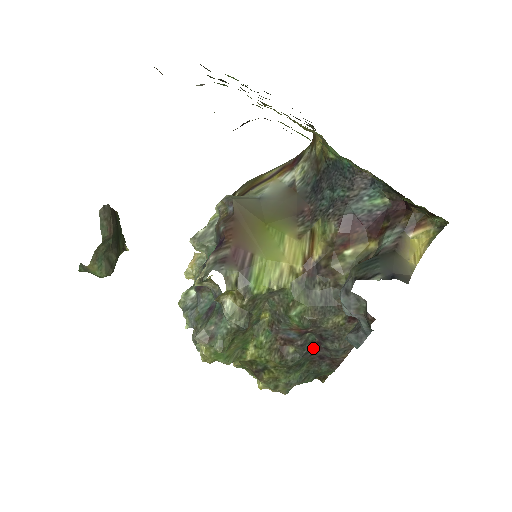
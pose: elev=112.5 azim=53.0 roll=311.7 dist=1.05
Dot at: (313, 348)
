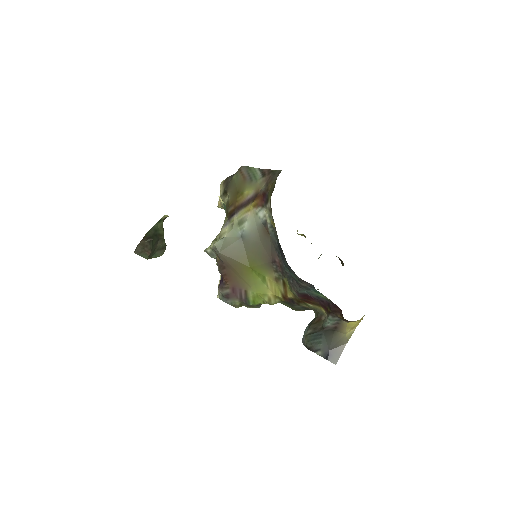
Dot at: occluded
